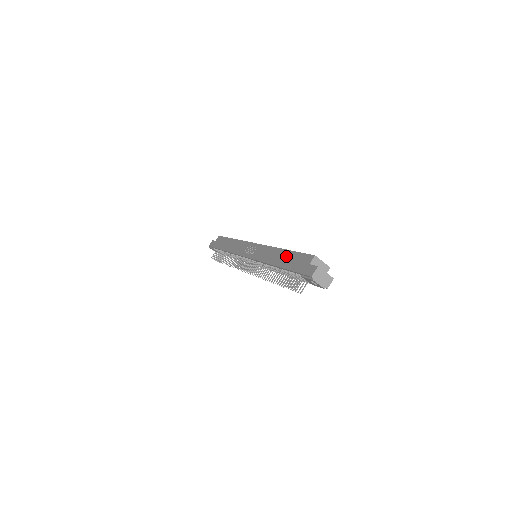
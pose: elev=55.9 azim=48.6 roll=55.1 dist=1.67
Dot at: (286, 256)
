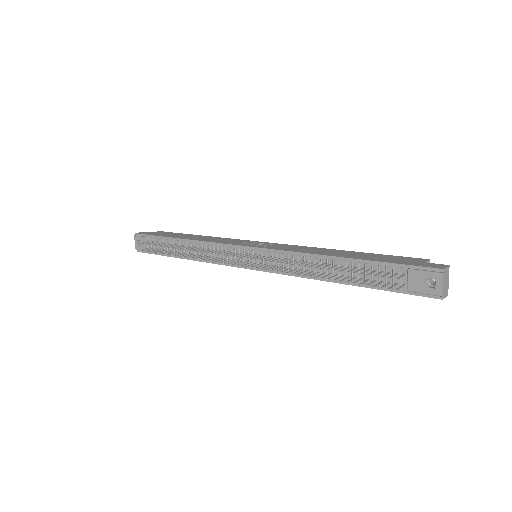
Dot at: (359, 254)
